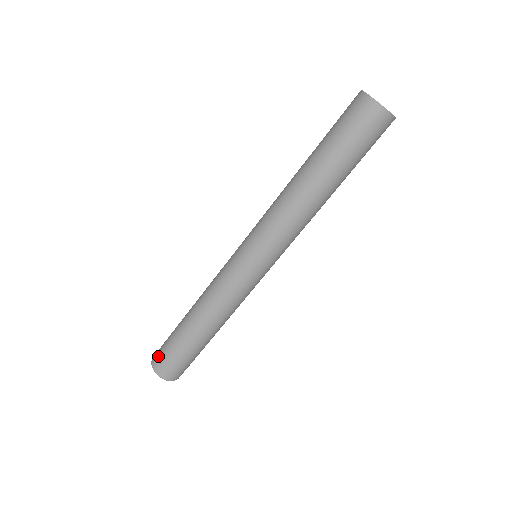
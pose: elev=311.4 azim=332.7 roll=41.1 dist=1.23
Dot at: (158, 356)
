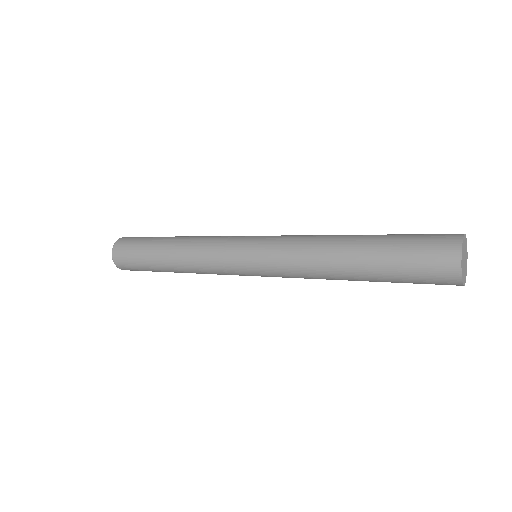
Dot at: (130, 237)
